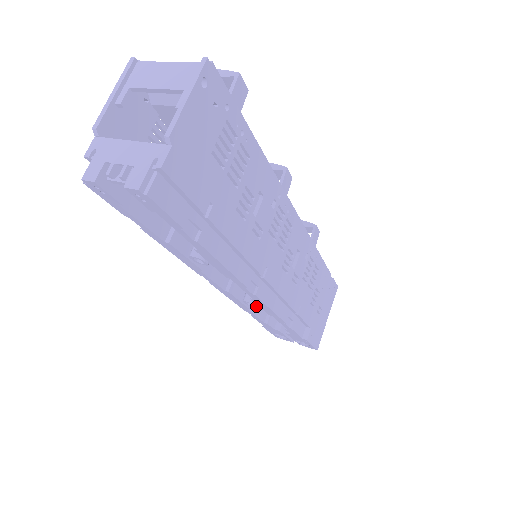
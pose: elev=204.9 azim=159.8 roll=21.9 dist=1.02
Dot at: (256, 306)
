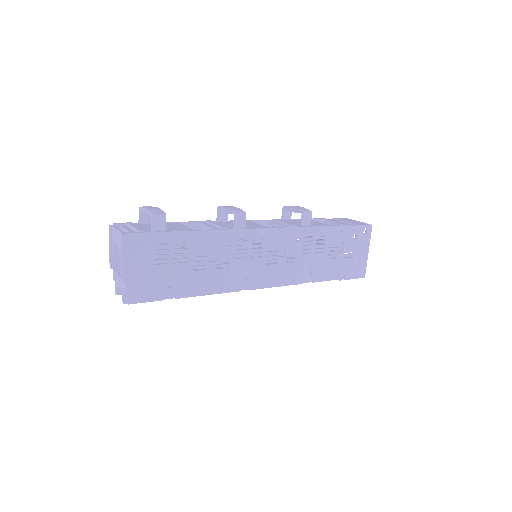
Dot at: occluded
